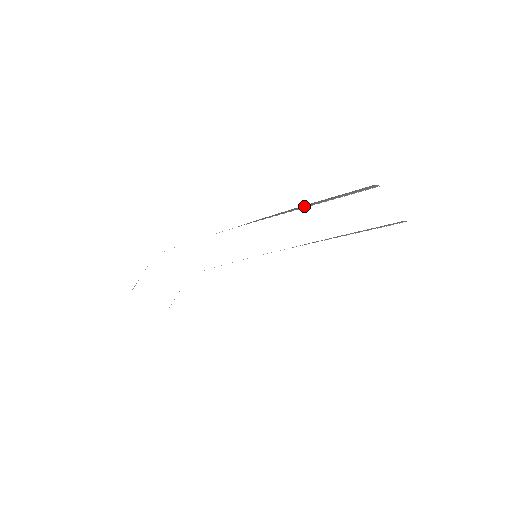
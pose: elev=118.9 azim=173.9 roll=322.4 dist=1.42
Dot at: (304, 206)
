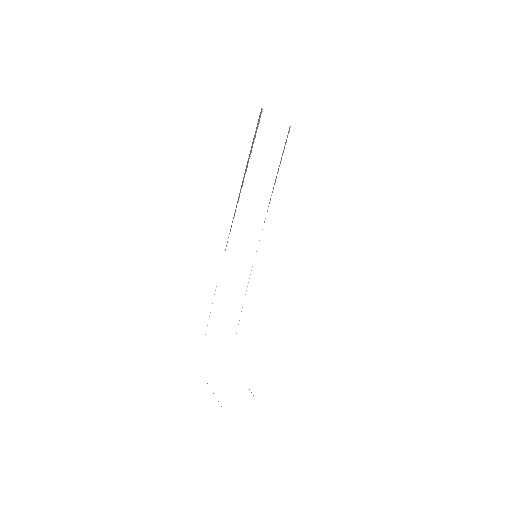
Dot at: (244, 176)
